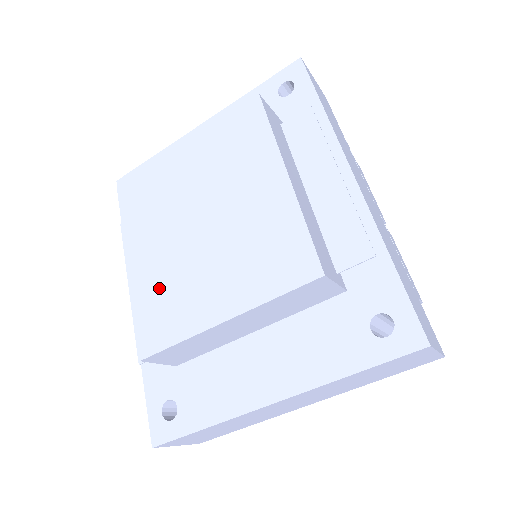
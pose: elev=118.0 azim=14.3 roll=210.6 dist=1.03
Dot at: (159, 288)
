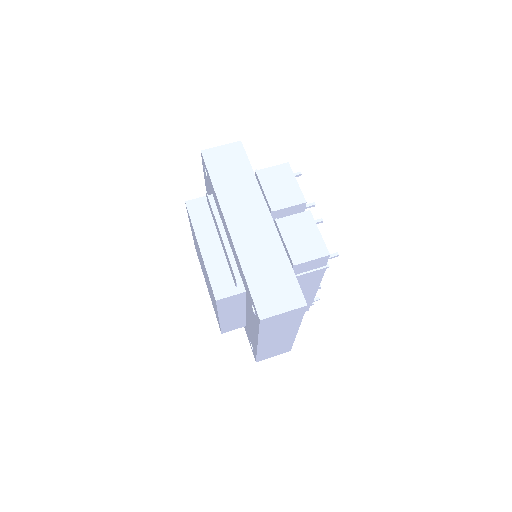
Dot at: occluded
